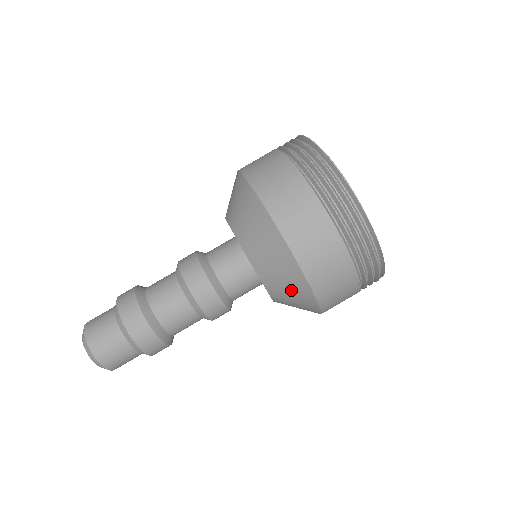
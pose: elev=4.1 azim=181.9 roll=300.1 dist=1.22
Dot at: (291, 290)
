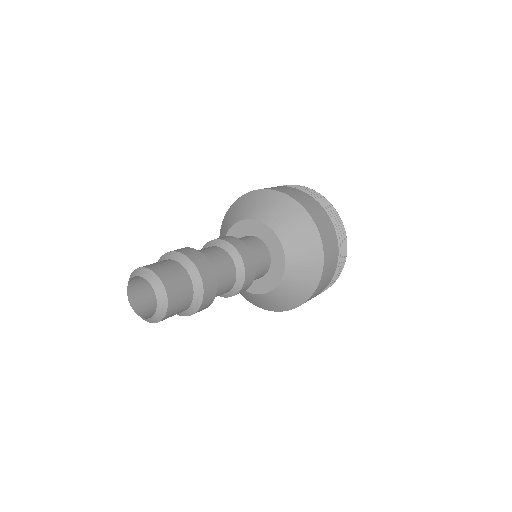
Dot at: (297, 291)
